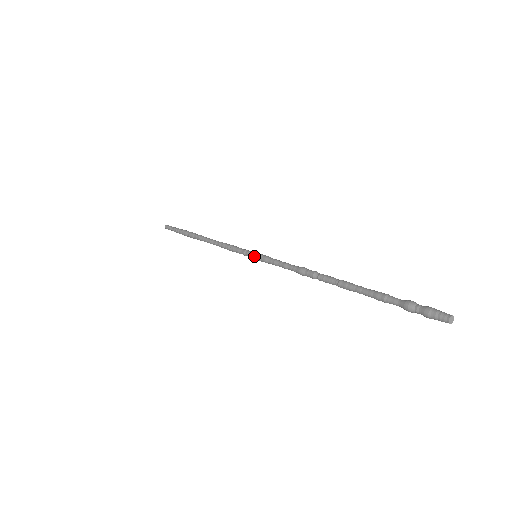
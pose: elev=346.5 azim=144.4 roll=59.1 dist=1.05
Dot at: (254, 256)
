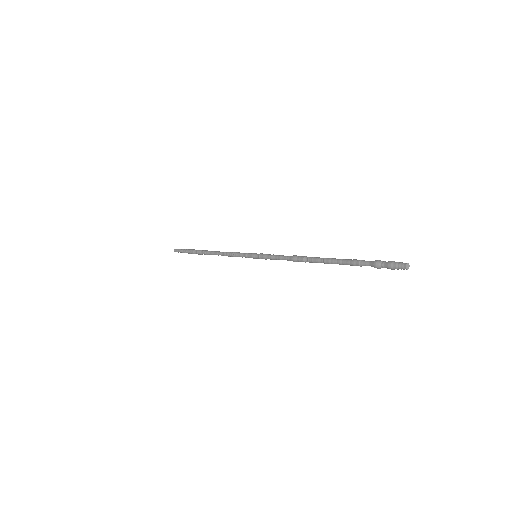
Dot at: (256, 253)
